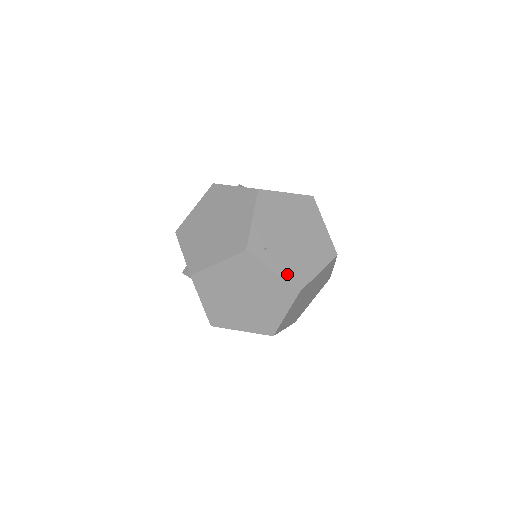
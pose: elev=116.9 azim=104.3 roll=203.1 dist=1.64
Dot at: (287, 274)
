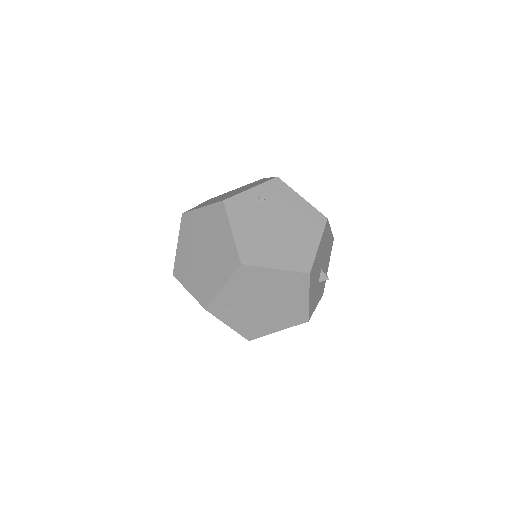
Dot at: (242, 329)
